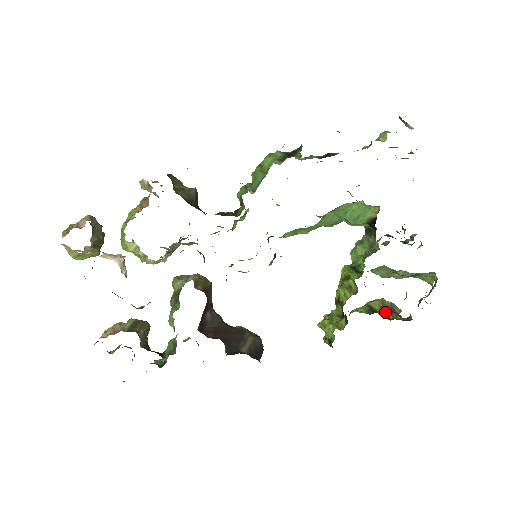
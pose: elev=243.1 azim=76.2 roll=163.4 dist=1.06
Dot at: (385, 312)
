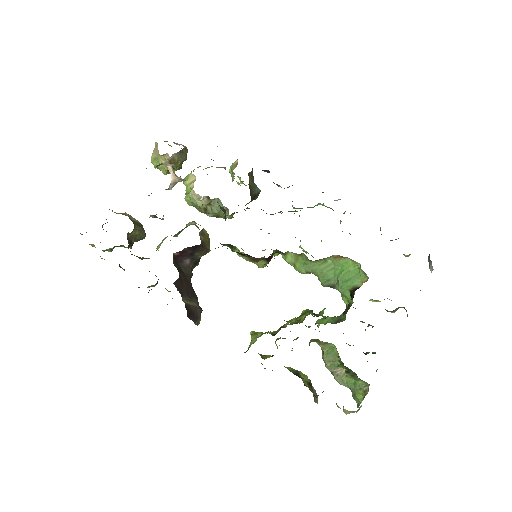
Dot at: (306, 381)
